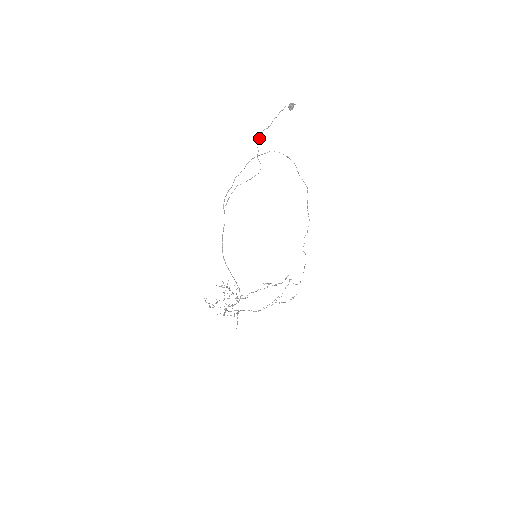
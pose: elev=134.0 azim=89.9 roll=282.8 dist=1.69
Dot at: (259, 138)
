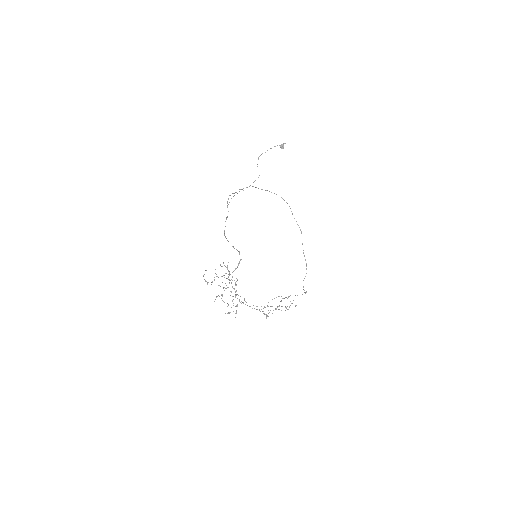
Dot at: (258, 159)
